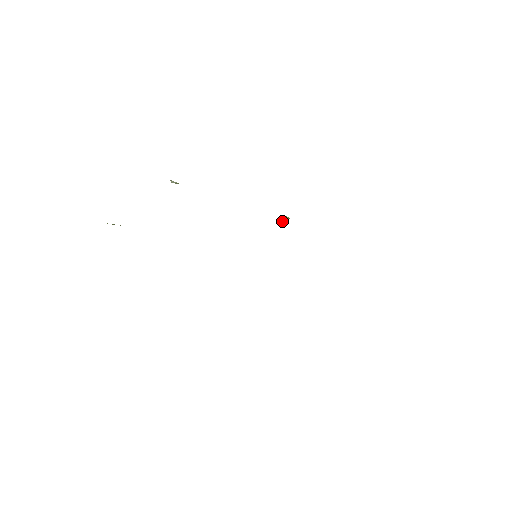
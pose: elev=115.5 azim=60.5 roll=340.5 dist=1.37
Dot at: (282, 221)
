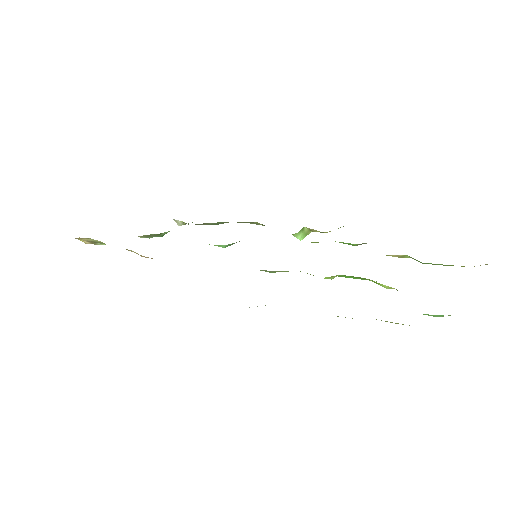
Dot at: (301, 236)
